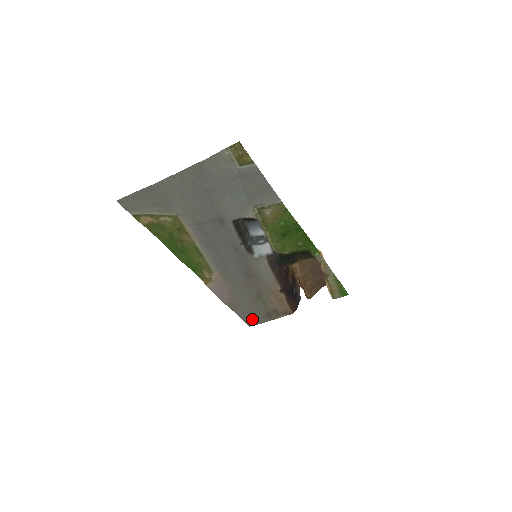
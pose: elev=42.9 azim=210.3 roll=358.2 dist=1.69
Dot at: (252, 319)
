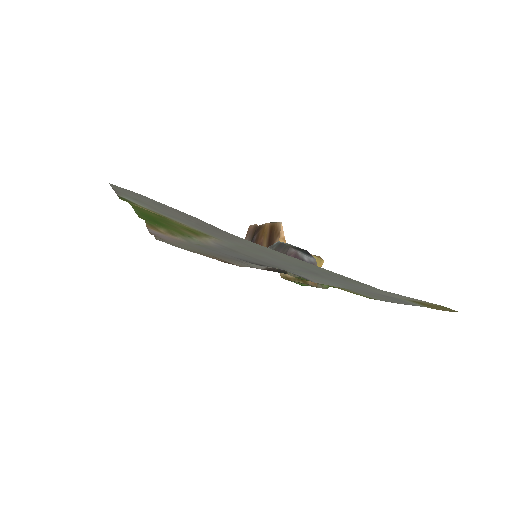
Dot at: (169, 243)
